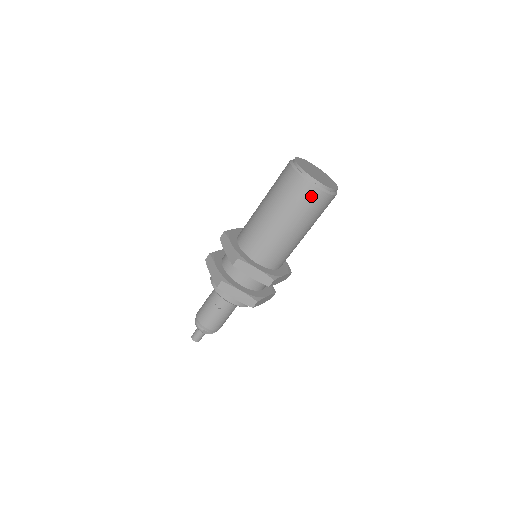
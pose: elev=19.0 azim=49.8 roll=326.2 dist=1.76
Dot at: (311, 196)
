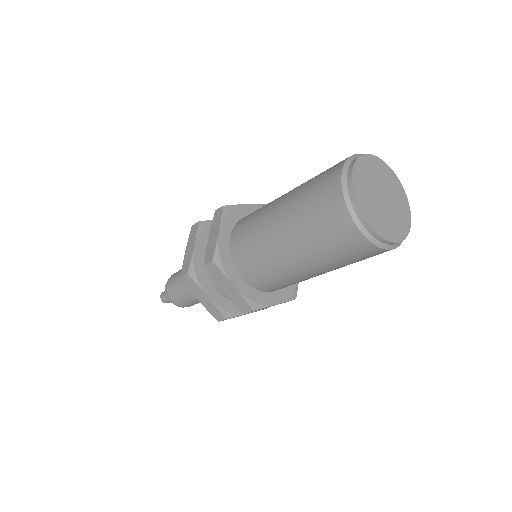
Dot at: (346, 238)
